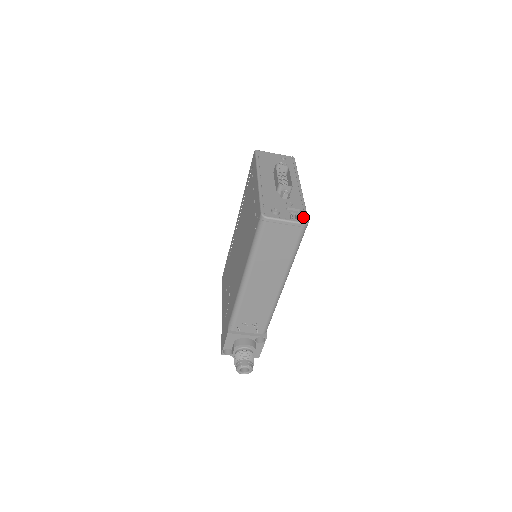
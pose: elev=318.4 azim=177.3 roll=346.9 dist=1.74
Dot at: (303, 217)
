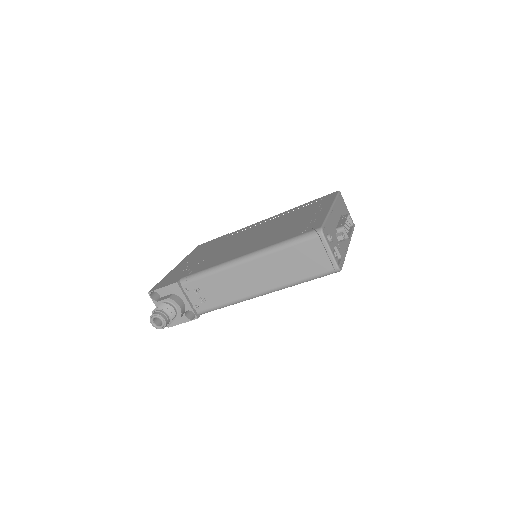
Dot at: (340, 264)
